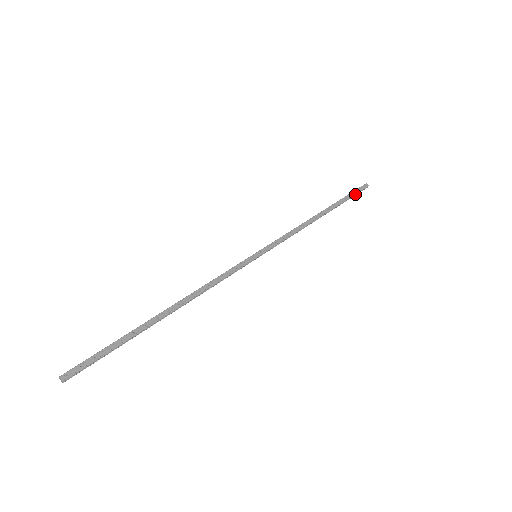
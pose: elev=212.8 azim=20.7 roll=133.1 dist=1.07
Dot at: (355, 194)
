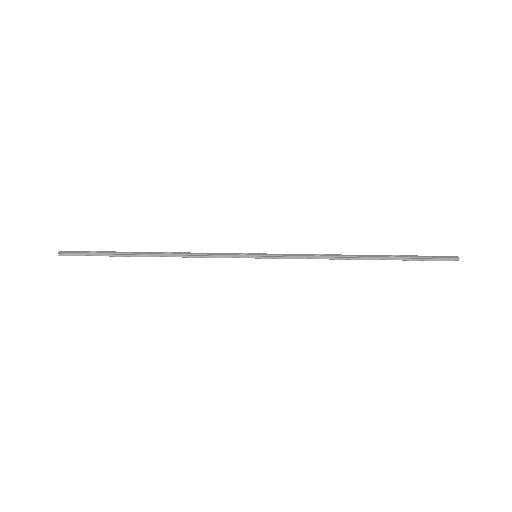
Dot at: (428, 257)
